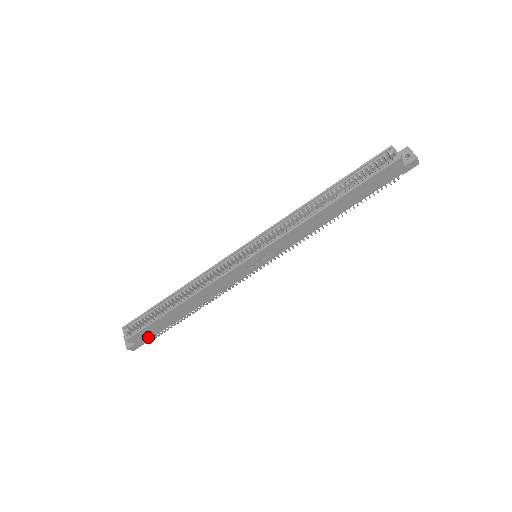
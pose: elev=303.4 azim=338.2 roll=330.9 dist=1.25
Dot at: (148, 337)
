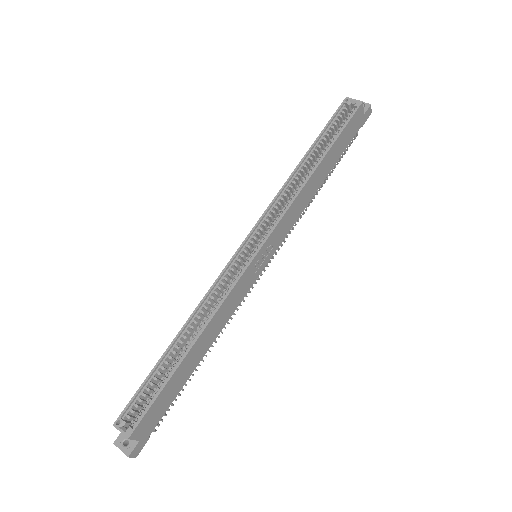
Dot at: (154, 423)
